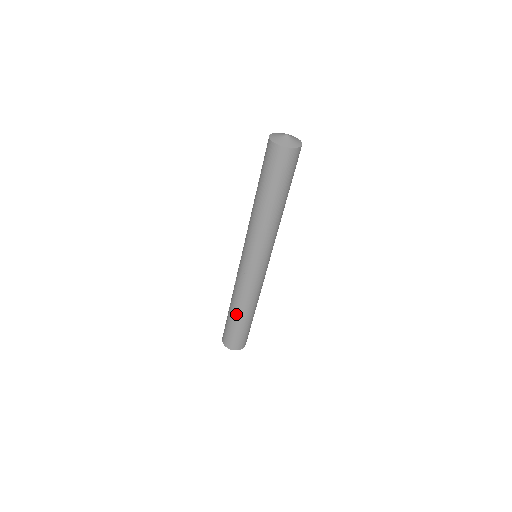
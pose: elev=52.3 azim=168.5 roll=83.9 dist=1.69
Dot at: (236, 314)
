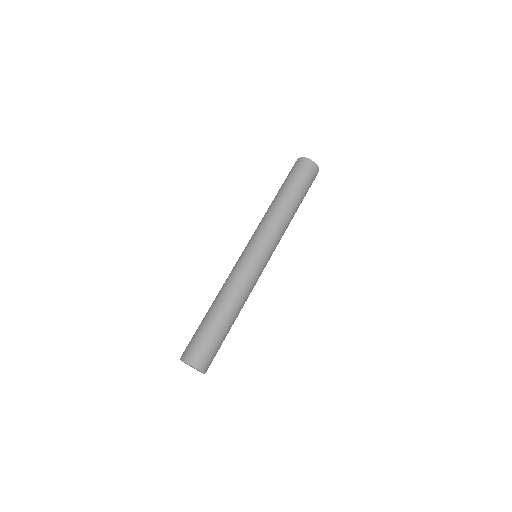
Dot at: (219, 311)
